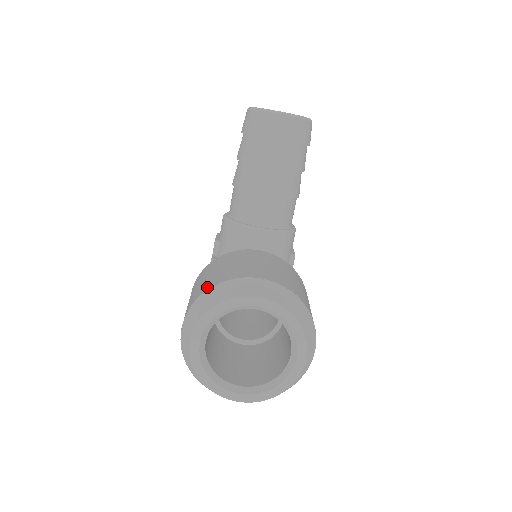
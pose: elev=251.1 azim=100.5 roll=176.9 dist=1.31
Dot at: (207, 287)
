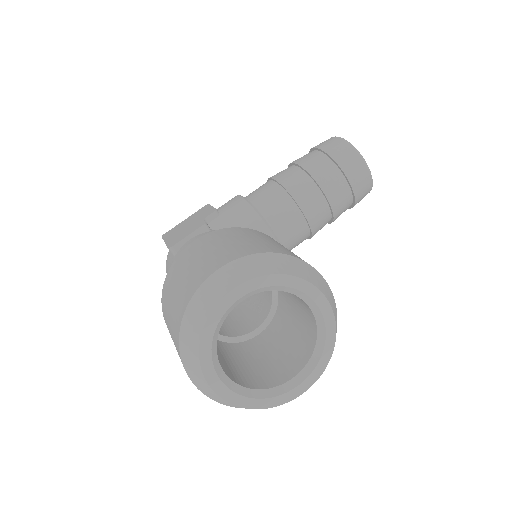
Dot at: (276, 250)
